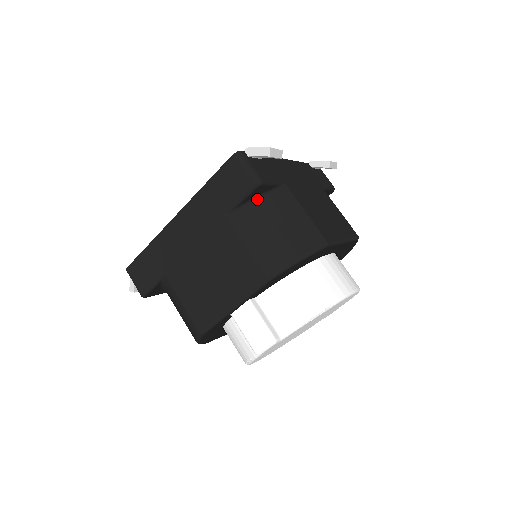
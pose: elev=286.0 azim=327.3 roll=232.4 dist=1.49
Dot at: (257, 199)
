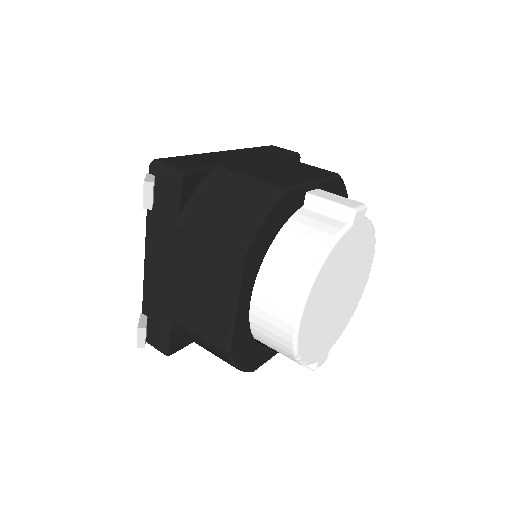
Dot at: occluded
